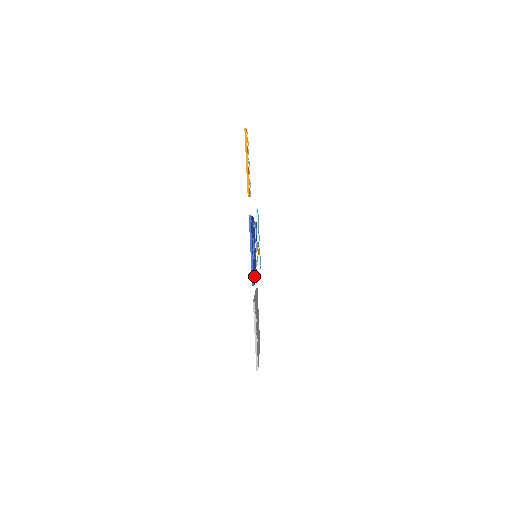
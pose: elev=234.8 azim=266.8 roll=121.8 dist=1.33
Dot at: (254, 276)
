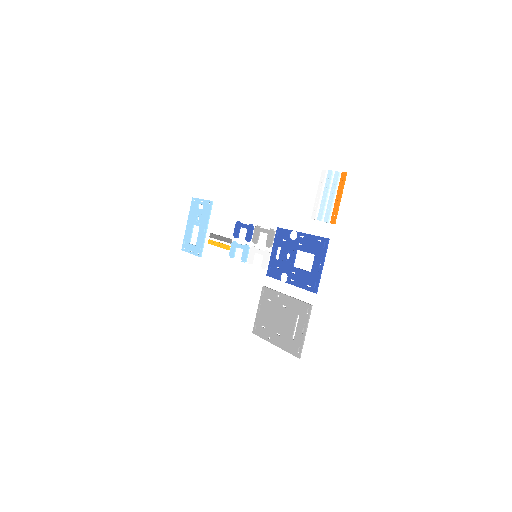
Dot at: (305, 283)
